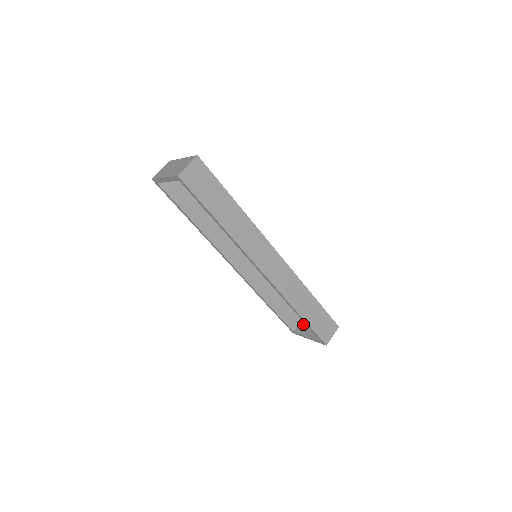
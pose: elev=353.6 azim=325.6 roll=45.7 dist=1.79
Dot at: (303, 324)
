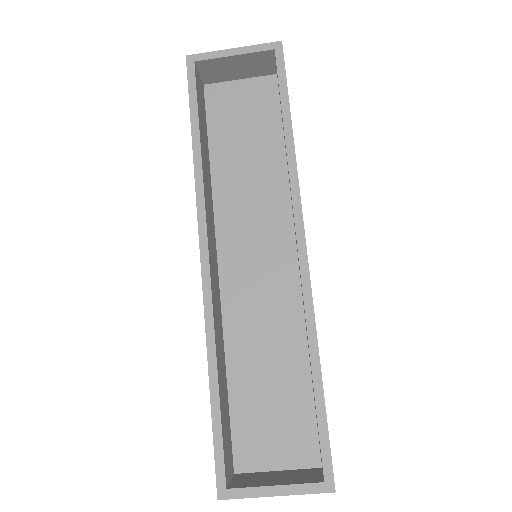
Dot at: (244, 478)
